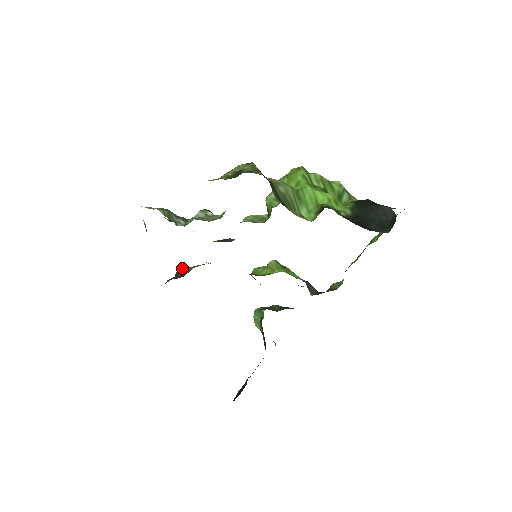
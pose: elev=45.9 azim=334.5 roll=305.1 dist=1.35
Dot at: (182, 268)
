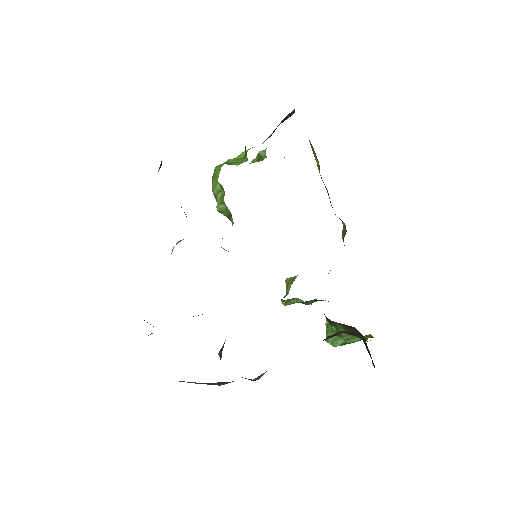
Dot at: (221, 349)
